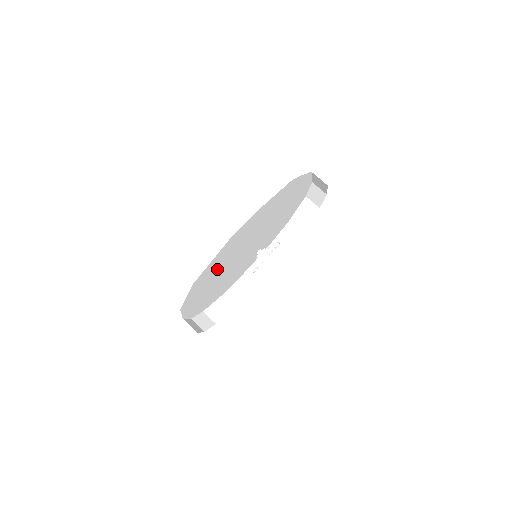
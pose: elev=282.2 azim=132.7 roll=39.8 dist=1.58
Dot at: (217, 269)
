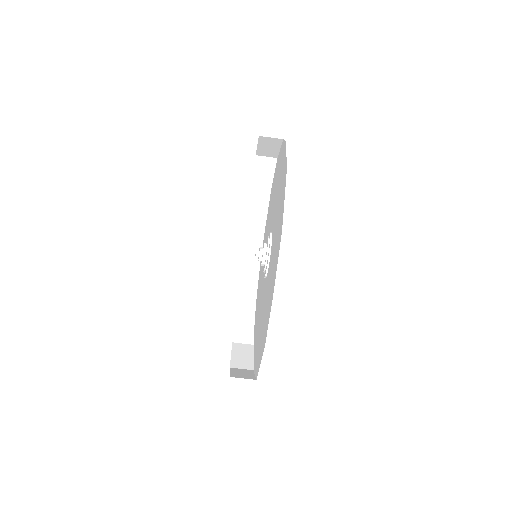
Dot at: occluded
